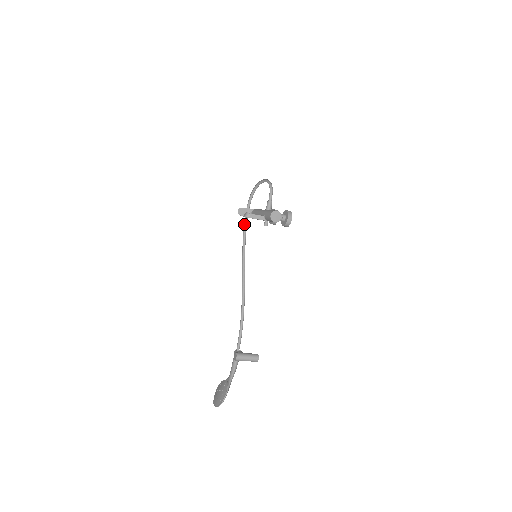
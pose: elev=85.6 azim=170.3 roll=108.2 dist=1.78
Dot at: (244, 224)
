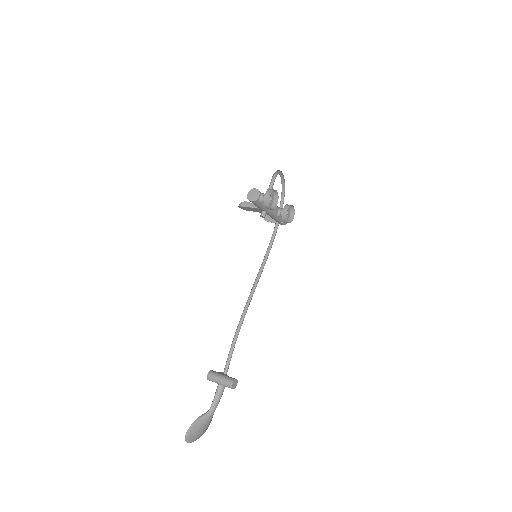
Dot at: (274, 233)
